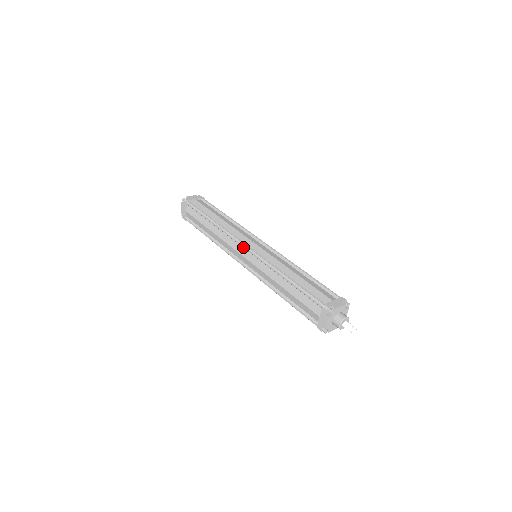
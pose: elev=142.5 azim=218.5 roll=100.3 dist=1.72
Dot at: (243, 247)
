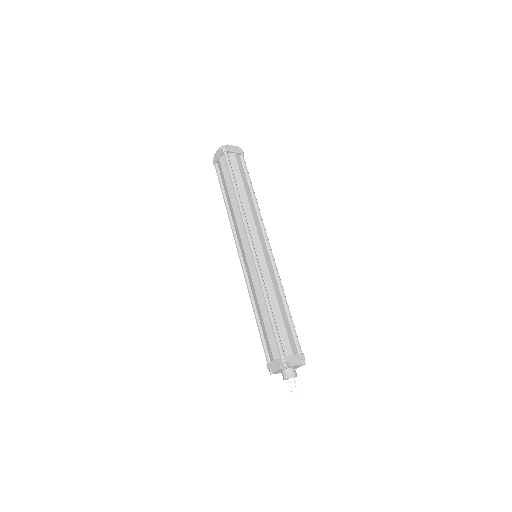
Dot at: (249, 244)
